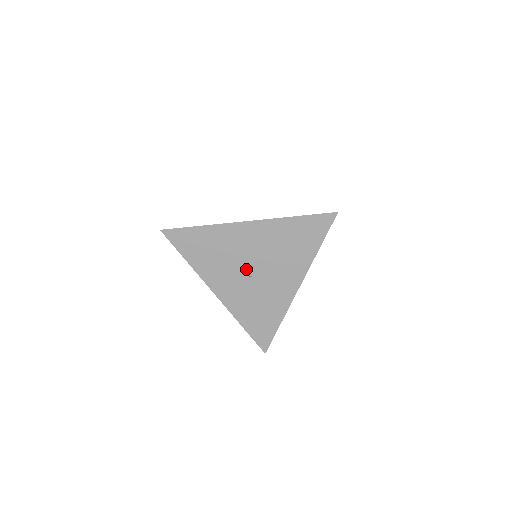
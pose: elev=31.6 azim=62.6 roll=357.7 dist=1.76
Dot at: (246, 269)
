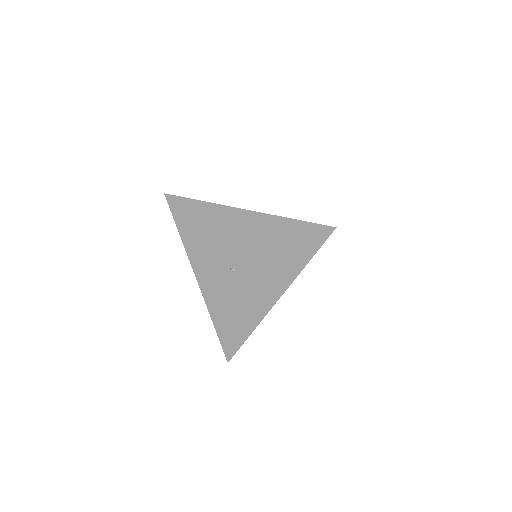
Dot at: (230, 261)
